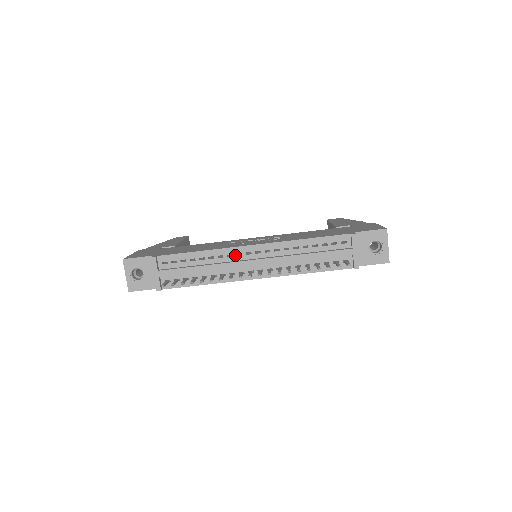
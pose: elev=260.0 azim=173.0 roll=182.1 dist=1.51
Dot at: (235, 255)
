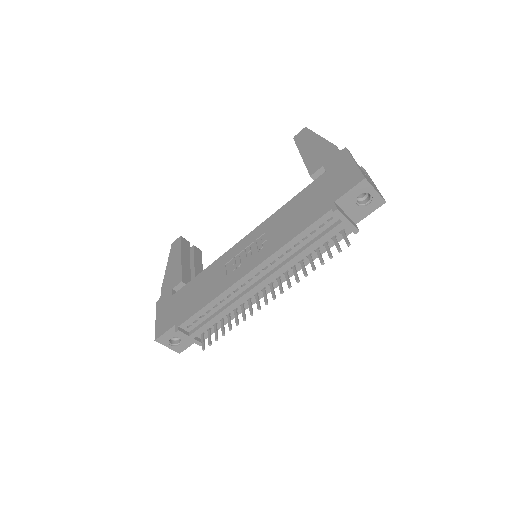
Dot at: (240, 288)
